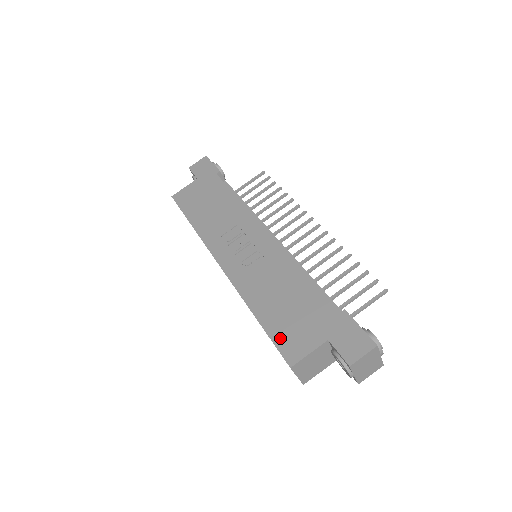
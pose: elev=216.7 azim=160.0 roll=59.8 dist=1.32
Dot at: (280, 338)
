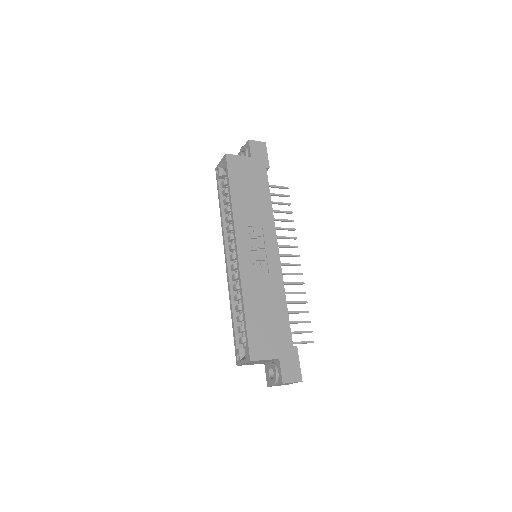
Dot at: (253, 337)
